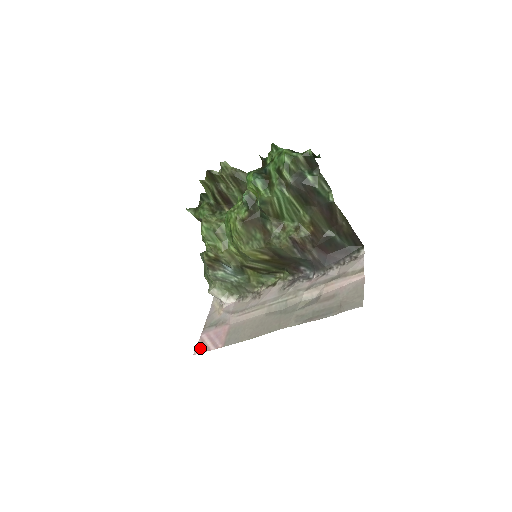
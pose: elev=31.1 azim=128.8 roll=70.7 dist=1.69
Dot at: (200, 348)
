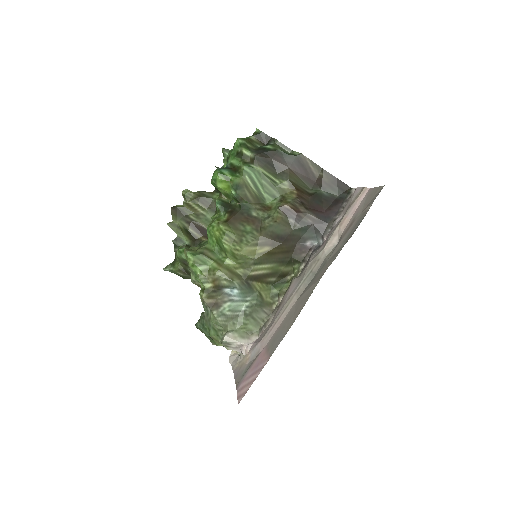
Dot at: (243, 392)
